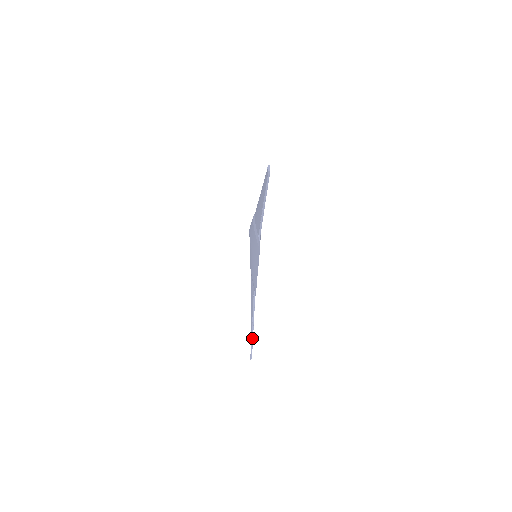
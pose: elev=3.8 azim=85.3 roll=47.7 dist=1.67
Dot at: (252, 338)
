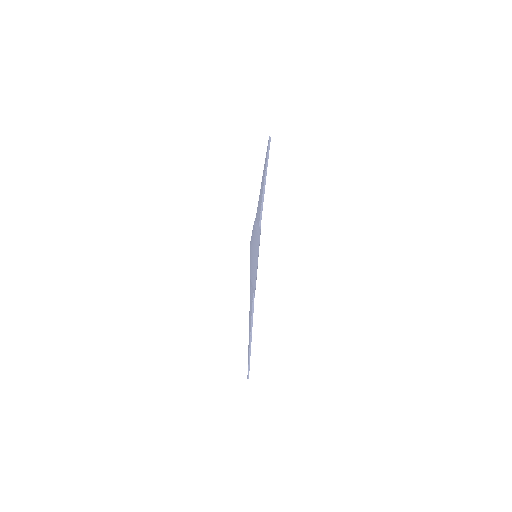
Dot at: (250, 351)
